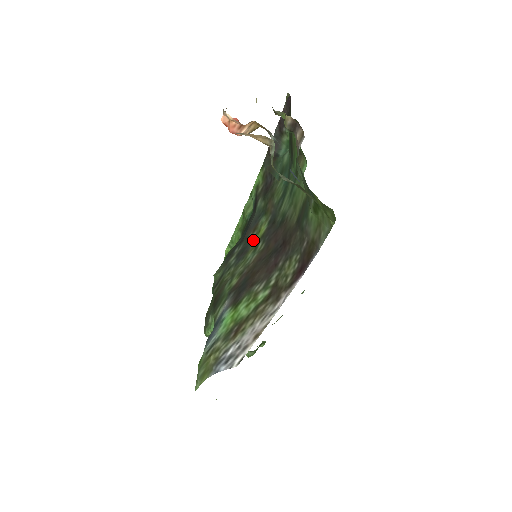
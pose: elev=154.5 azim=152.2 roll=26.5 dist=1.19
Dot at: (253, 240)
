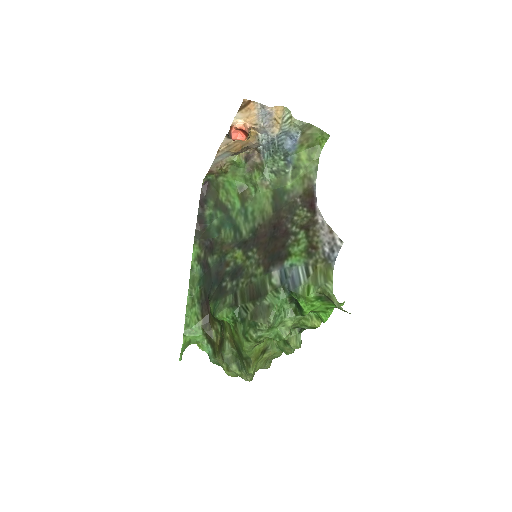
Dot at: (237, 263)
